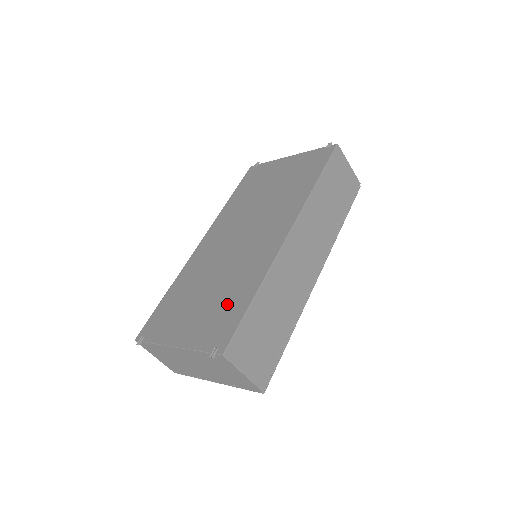
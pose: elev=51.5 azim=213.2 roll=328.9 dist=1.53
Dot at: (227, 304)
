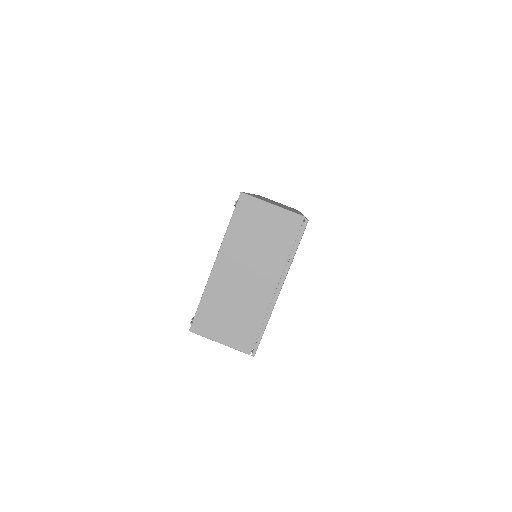
Dot at: occluded
